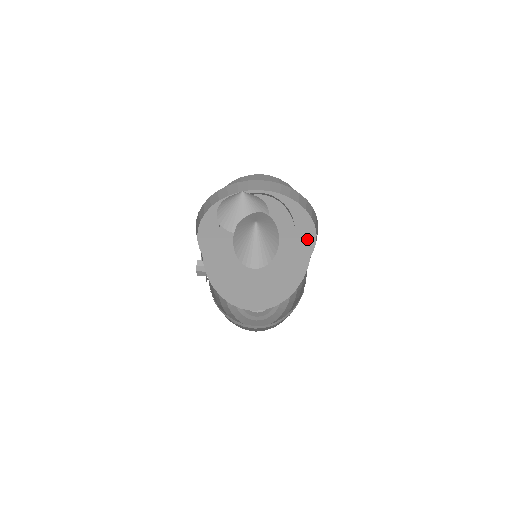
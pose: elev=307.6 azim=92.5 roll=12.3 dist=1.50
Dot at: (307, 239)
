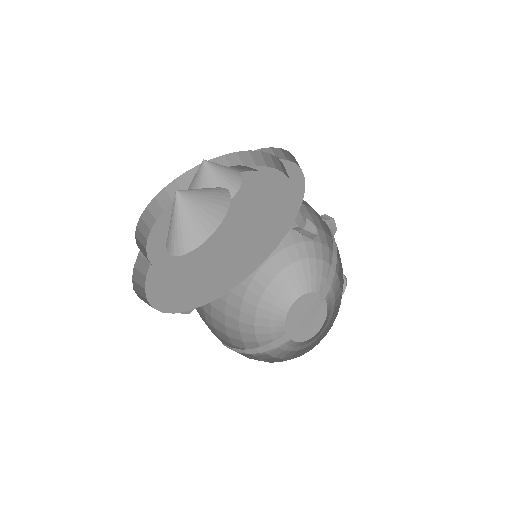
Dot at: (267, 225)
